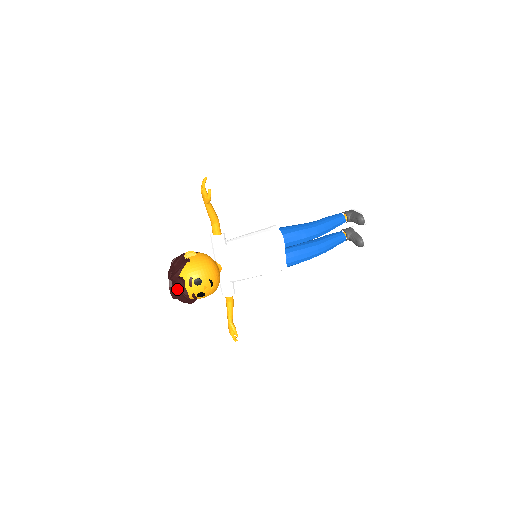
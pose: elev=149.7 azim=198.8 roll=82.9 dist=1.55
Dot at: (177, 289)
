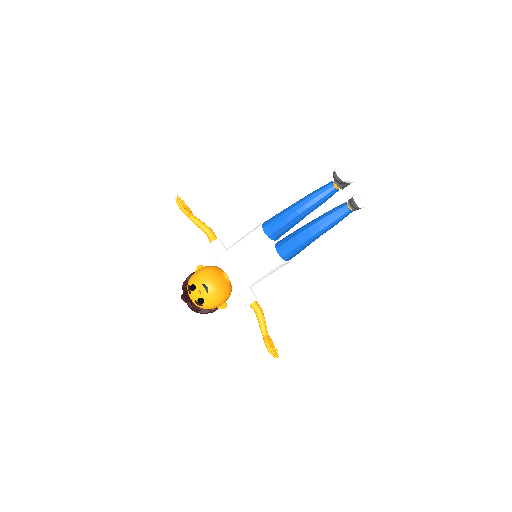
Dot at: occluded
